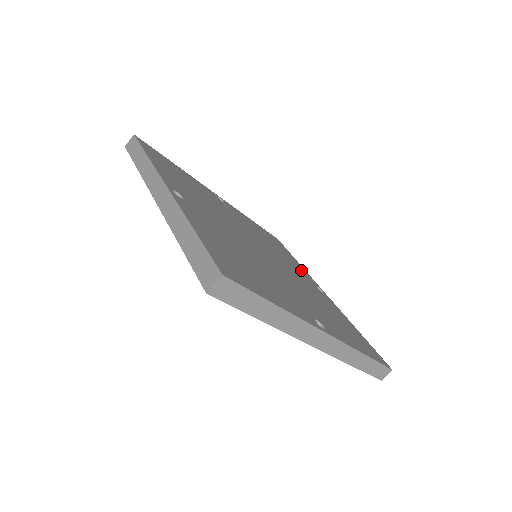
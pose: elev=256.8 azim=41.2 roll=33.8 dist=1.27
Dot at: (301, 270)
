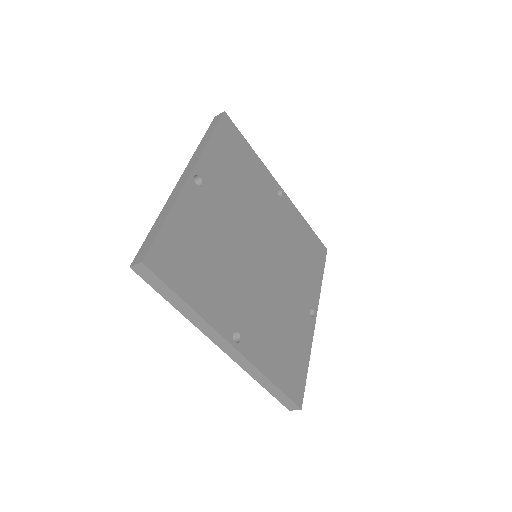
Dot at: (311, 287)
